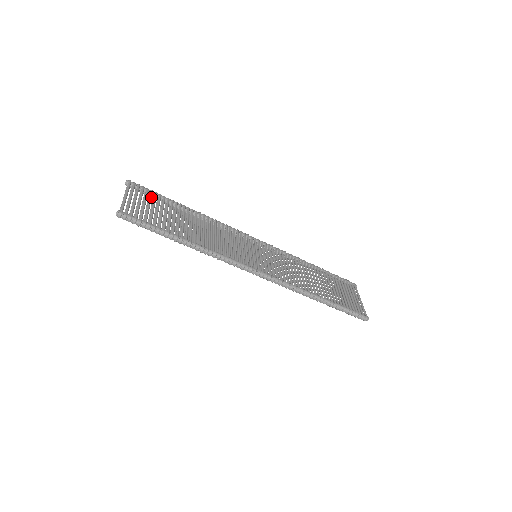
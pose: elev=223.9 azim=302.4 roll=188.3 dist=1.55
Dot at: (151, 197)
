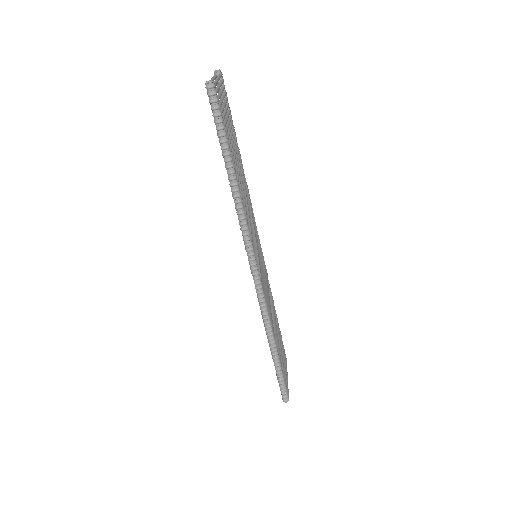
Dot at: occluded
